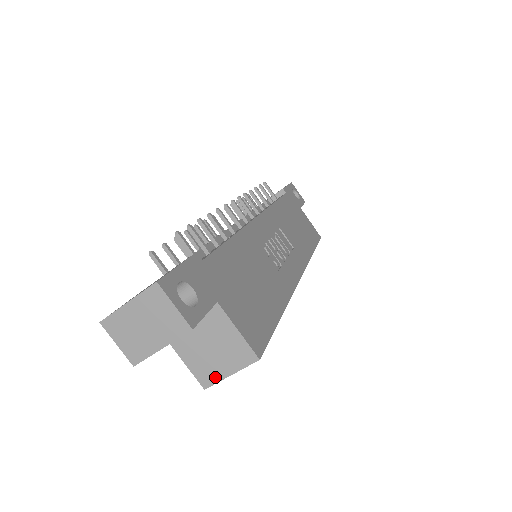
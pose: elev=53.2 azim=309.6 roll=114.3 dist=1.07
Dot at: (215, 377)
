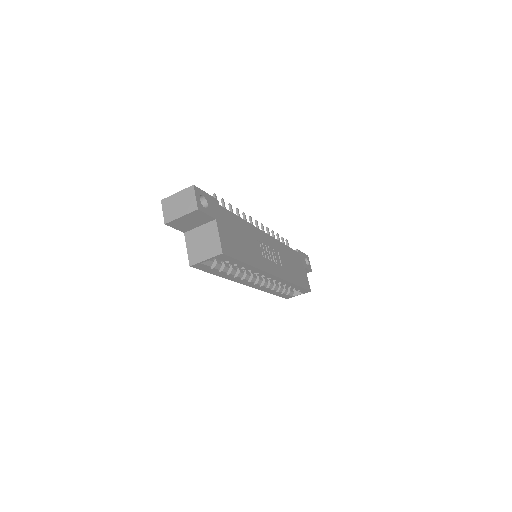
Dot at: (198, 260)
